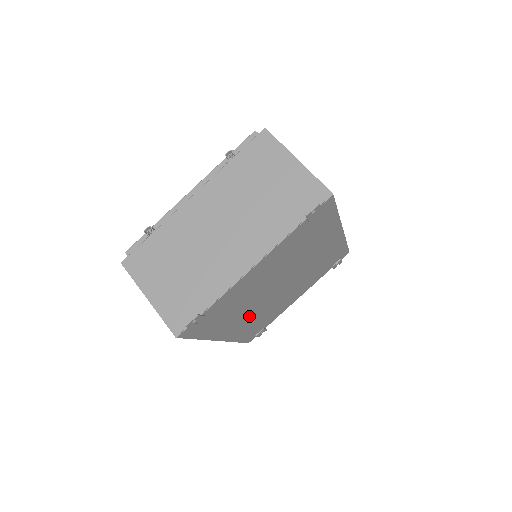
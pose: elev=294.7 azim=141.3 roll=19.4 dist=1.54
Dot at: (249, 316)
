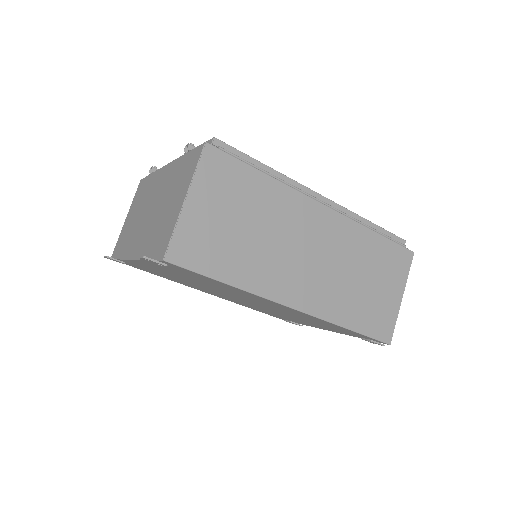
Dot at: occluded
